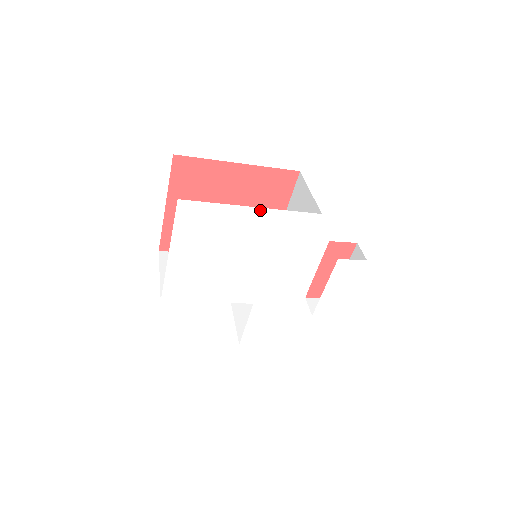
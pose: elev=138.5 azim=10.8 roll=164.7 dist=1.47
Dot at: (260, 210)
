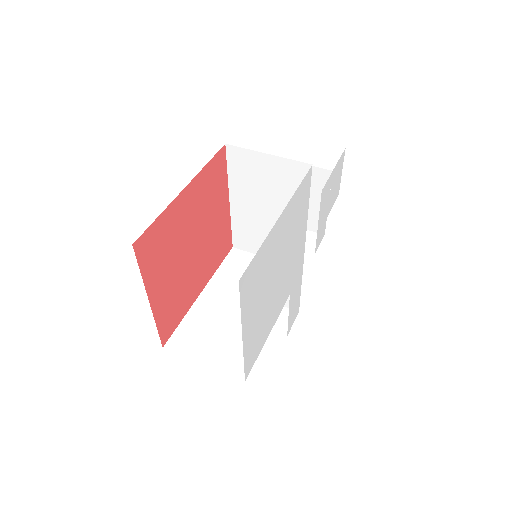
Dot at: (284, 212)
